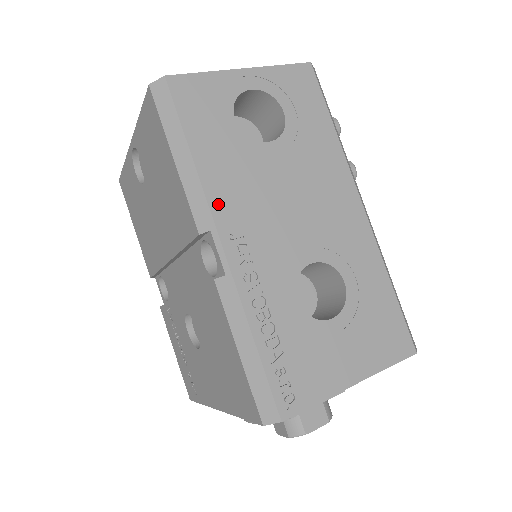
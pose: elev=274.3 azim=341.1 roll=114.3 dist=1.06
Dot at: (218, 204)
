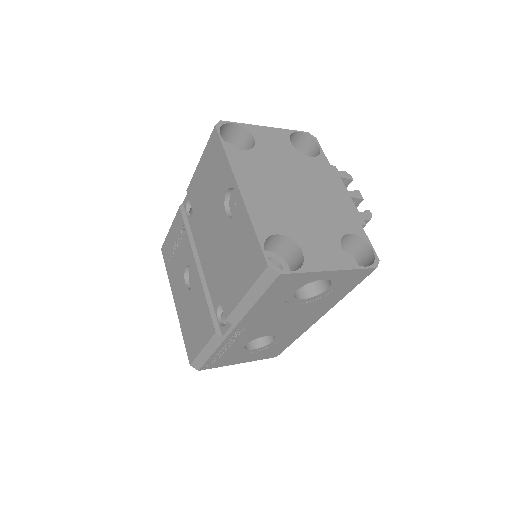
Dot at: (246, 320)
